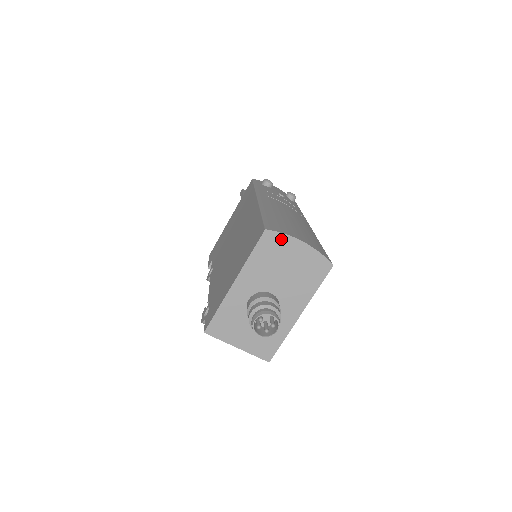
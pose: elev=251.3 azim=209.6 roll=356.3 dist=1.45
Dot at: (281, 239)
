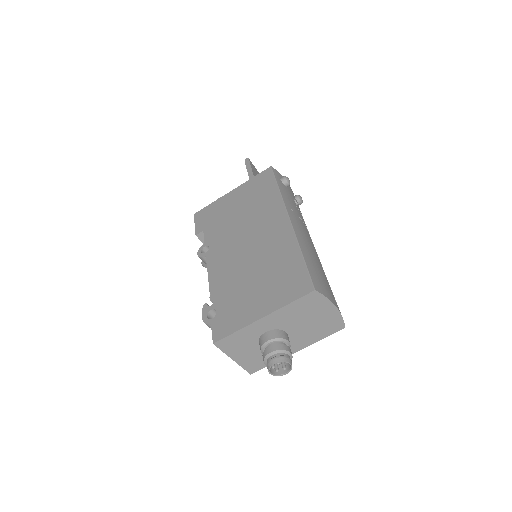
Dot at: (322, 300)
